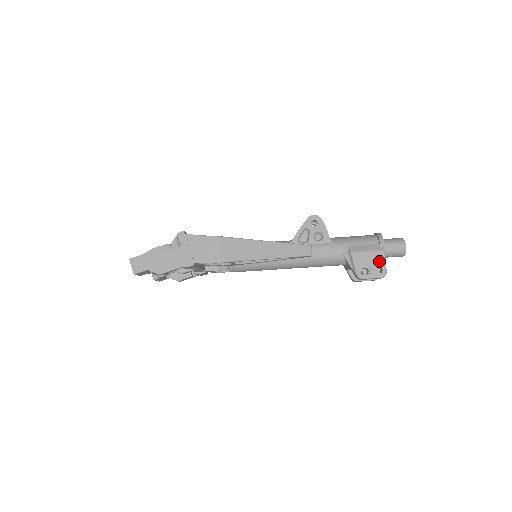
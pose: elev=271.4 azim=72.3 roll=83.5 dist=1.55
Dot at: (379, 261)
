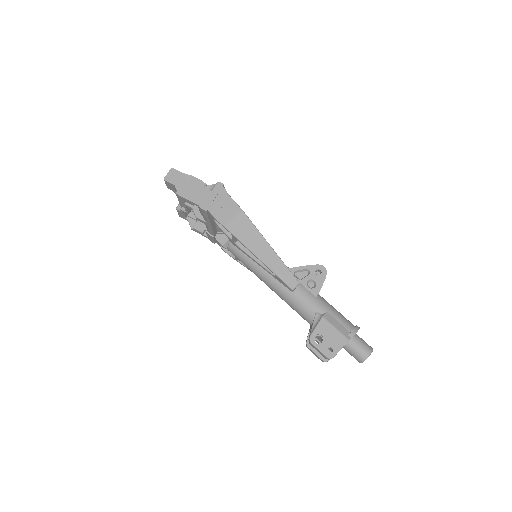
Dot at: (337, 343)
